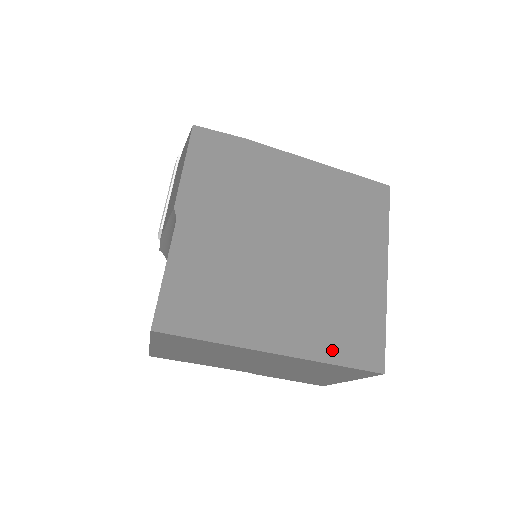
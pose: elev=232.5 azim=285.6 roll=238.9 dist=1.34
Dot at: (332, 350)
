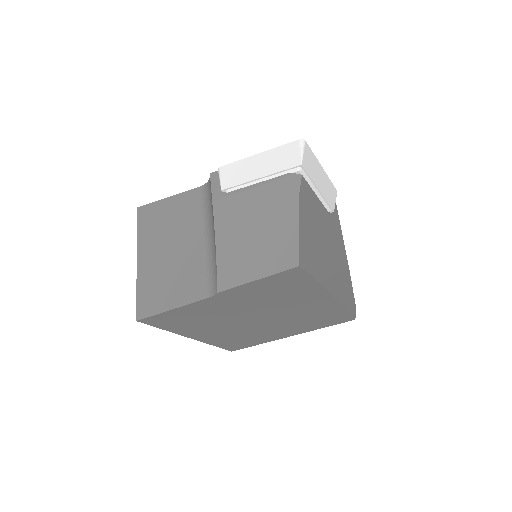
Dot at: (220, 344)
